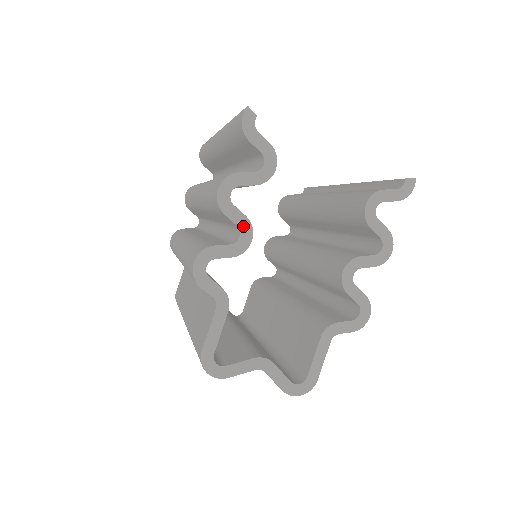
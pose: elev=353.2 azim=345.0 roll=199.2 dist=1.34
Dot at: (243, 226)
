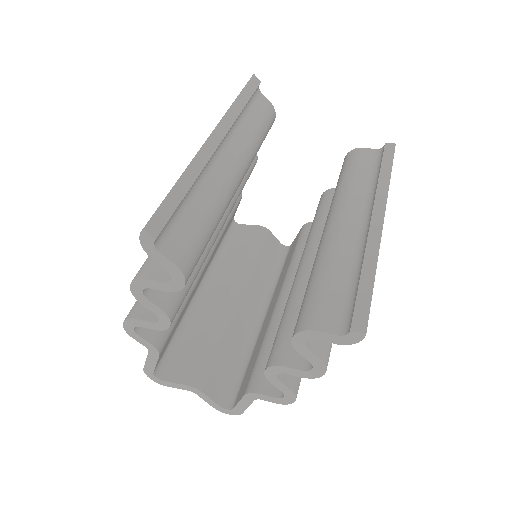
Dot at: (160, 315)
